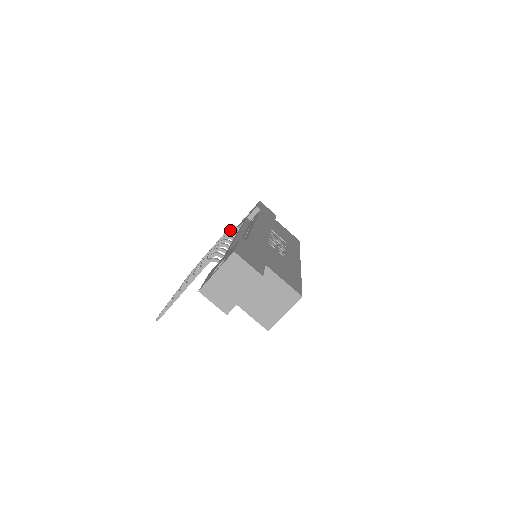
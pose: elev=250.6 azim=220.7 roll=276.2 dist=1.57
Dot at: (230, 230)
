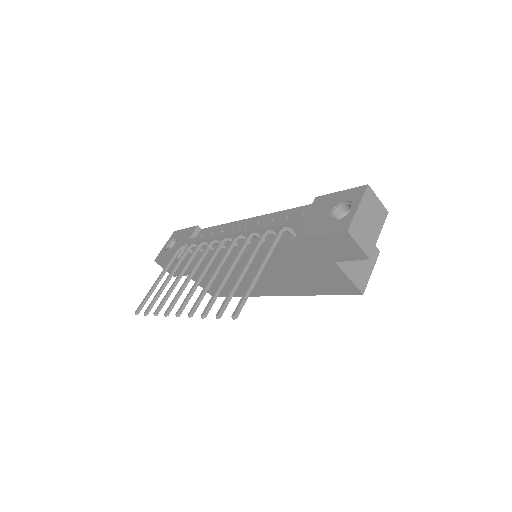
Dot at: (191, 245)
